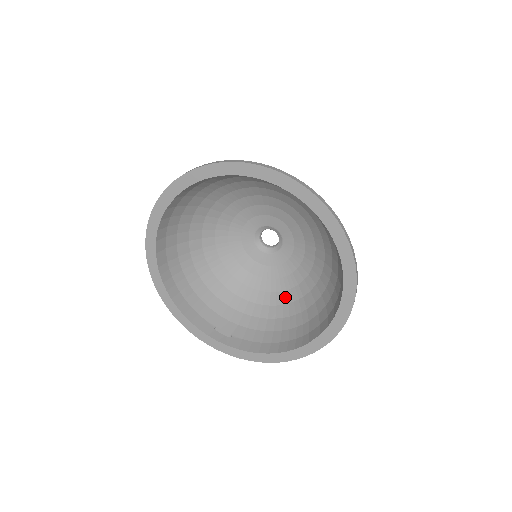
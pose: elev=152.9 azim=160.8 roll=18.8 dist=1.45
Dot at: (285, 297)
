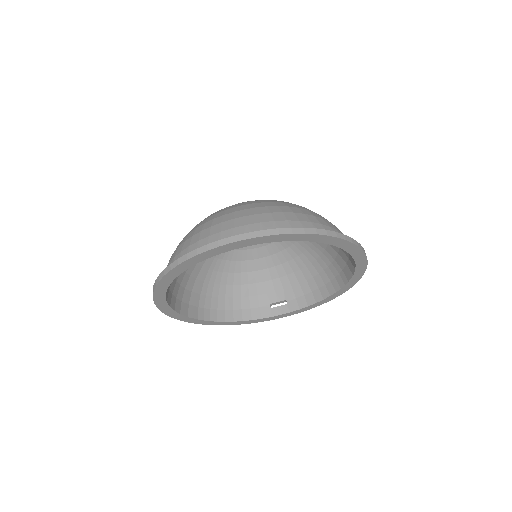
Dot at: (300, 247)
